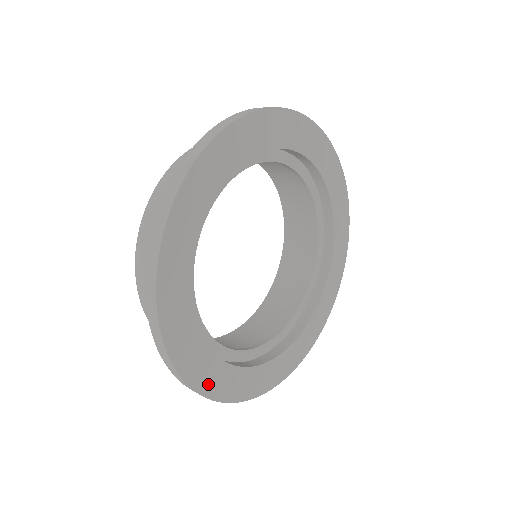
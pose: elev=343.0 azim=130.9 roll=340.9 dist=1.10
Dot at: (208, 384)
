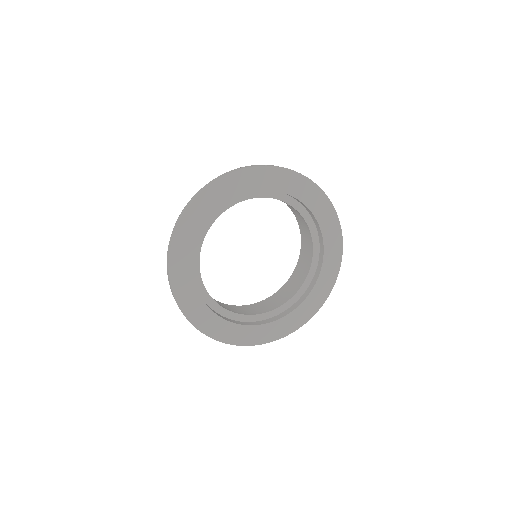
Dot at: (265, 337)
